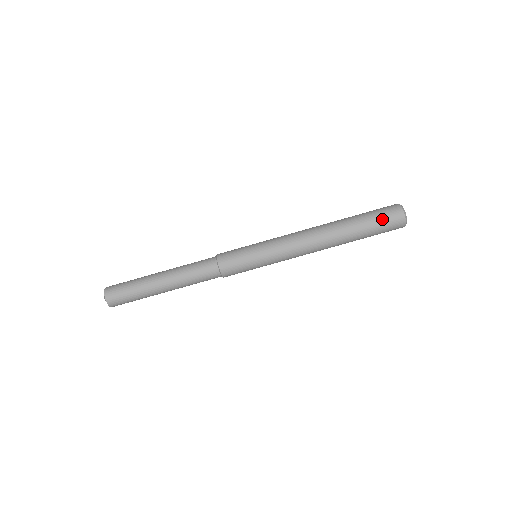
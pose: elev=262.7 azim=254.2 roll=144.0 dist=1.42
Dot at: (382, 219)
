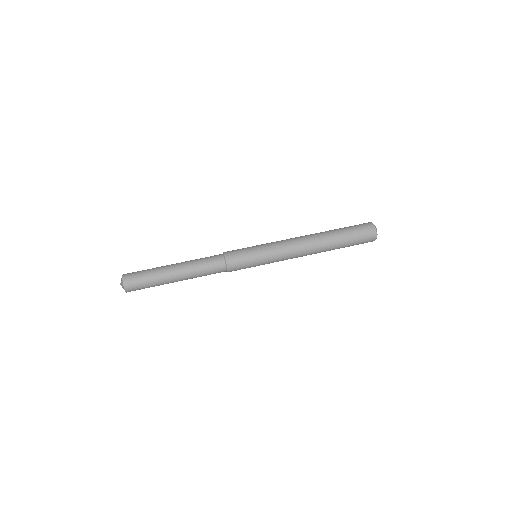
Dot at: (354, 225)
